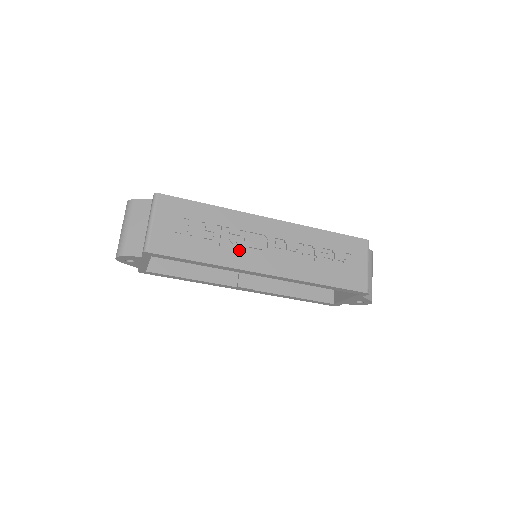
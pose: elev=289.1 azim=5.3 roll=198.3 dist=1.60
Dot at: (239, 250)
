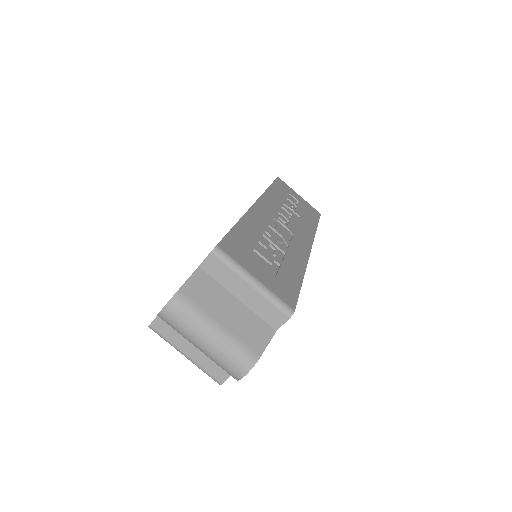
Dot at: (289, 244)
